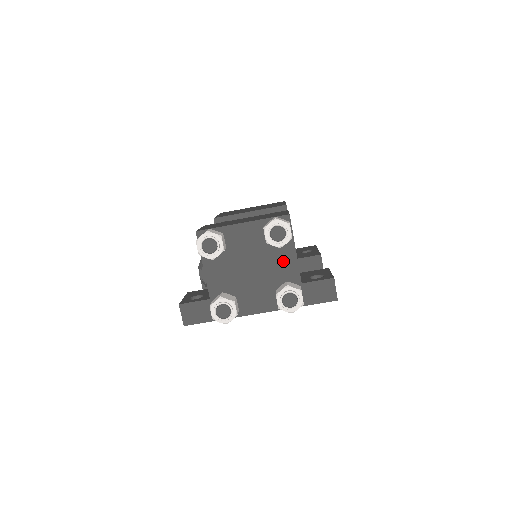
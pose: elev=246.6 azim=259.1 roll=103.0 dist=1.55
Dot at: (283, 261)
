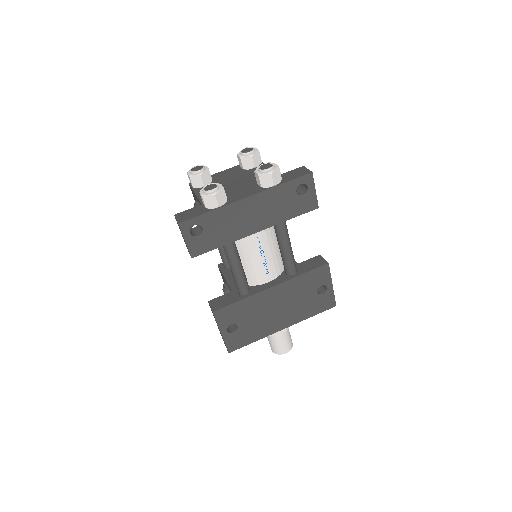
Dot at: occluded
